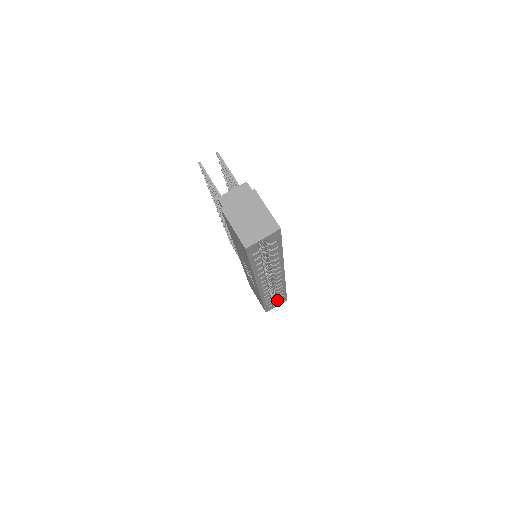
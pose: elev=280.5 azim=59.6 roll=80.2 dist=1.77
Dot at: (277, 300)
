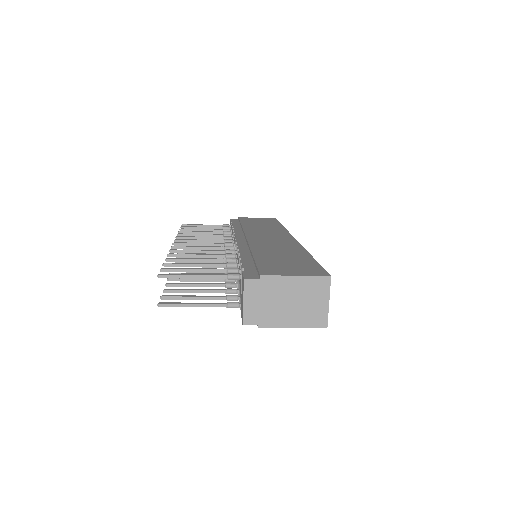
Dot at: occluded
